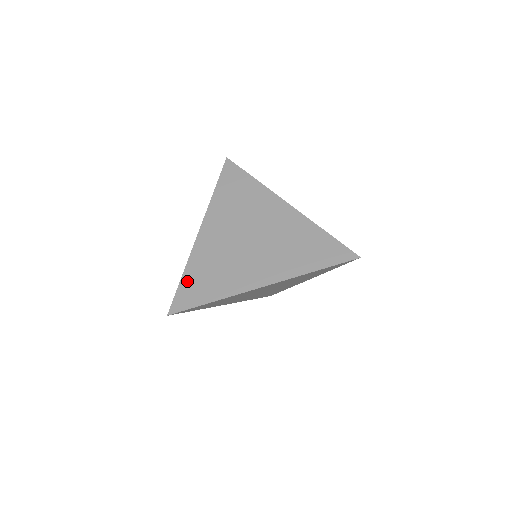
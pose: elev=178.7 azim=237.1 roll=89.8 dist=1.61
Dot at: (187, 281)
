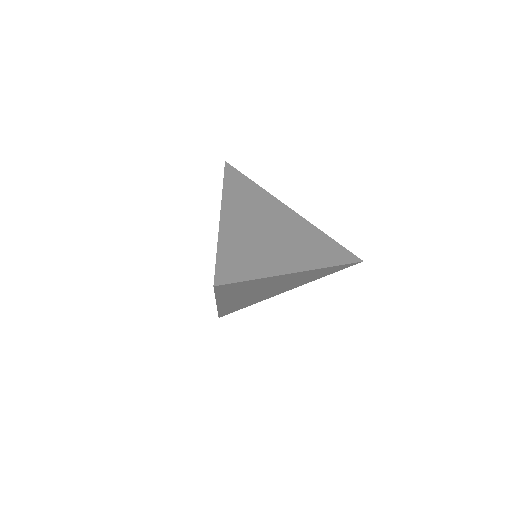
Dot at: (224, 257)
